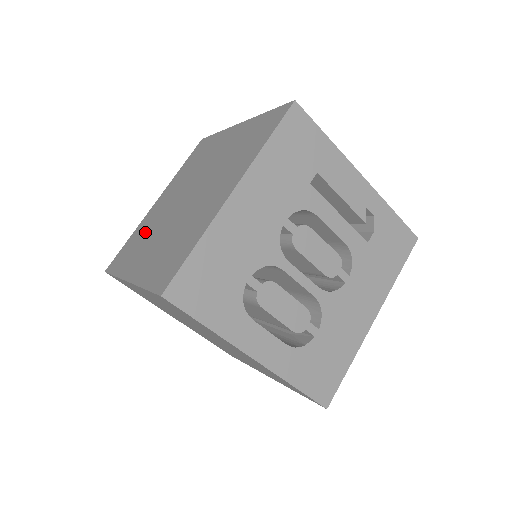
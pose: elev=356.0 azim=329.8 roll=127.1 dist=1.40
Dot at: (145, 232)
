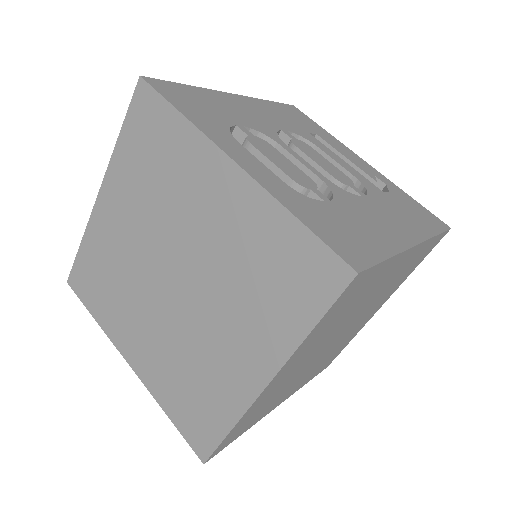
Dot at: occluded
